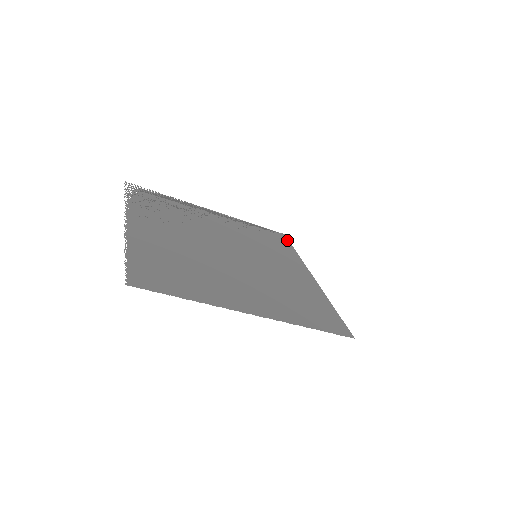
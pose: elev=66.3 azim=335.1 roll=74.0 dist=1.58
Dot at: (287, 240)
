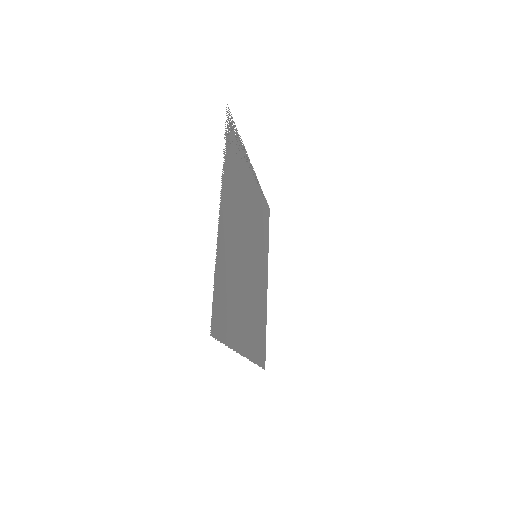
Dot at: occluded
